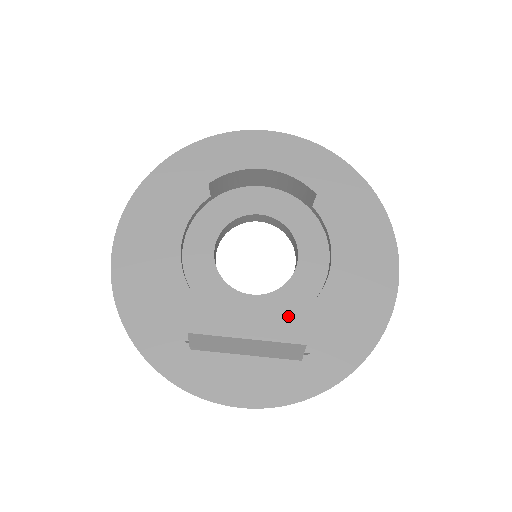
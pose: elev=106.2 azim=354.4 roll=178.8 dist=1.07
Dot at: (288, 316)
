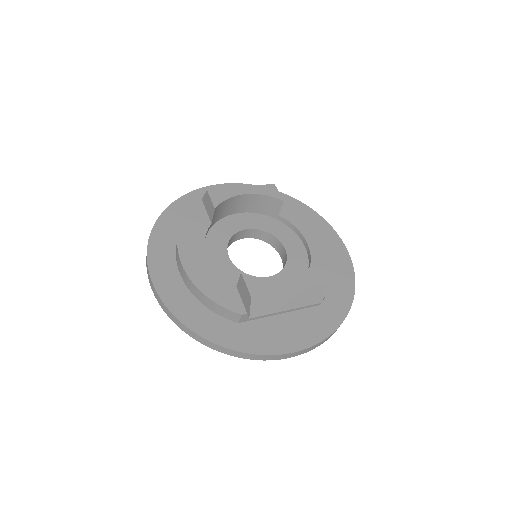
Dot at: (307, 270)
